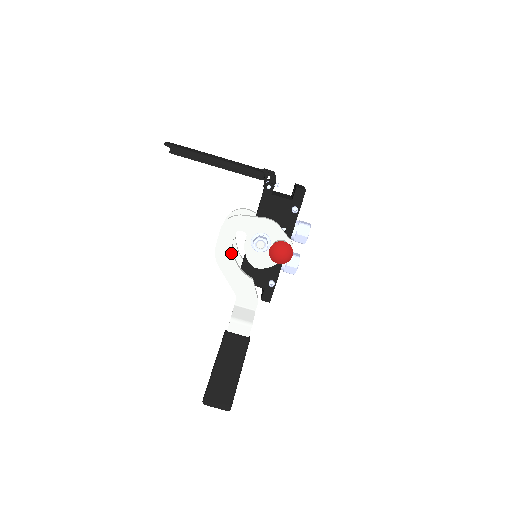
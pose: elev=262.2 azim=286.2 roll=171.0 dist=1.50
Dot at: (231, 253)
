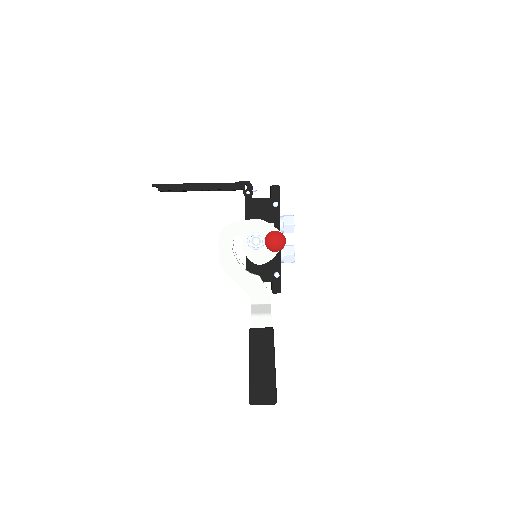
Dot at: (234, 258)
